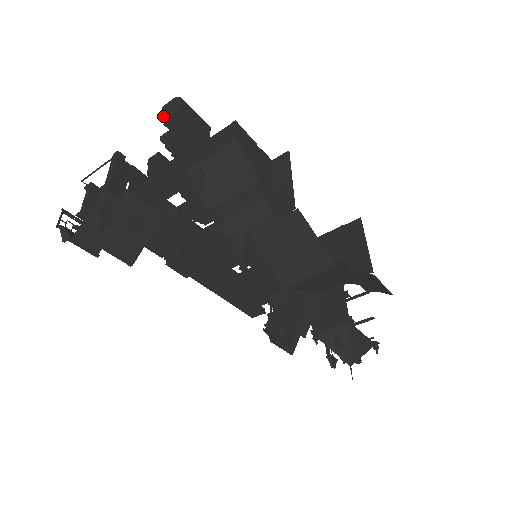
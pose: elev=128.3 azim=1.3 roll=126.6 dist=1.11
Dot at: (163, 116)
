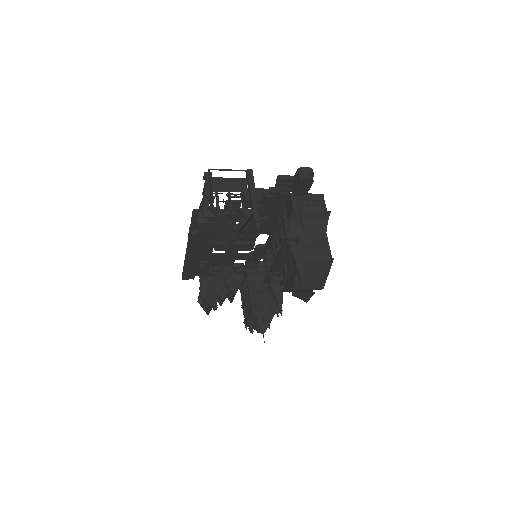
Dot at: (301, 174)
